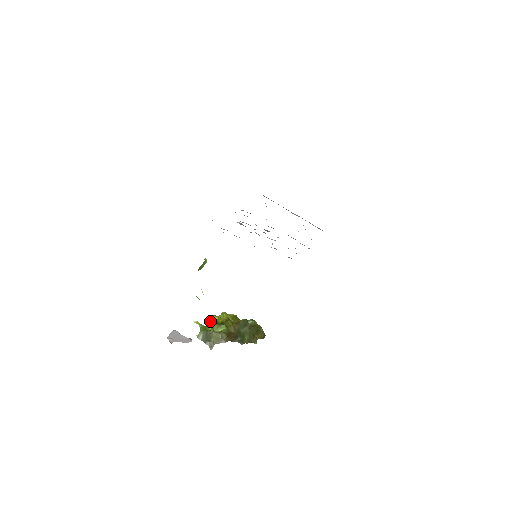
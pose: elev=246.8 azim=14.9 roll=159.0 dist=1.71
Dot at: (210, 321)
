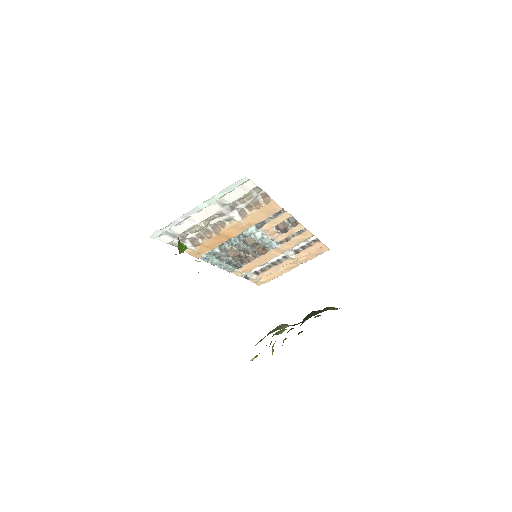
Dot at: occluded
